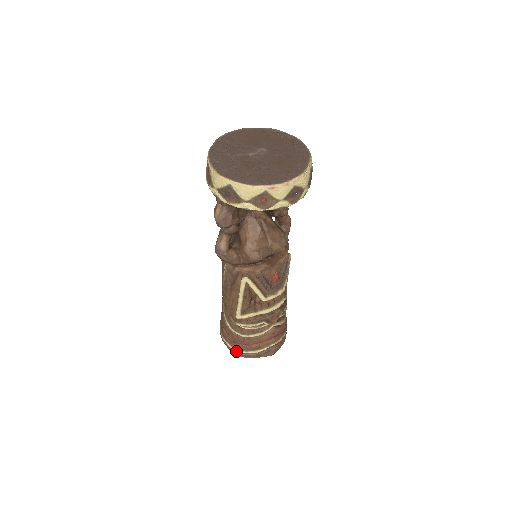
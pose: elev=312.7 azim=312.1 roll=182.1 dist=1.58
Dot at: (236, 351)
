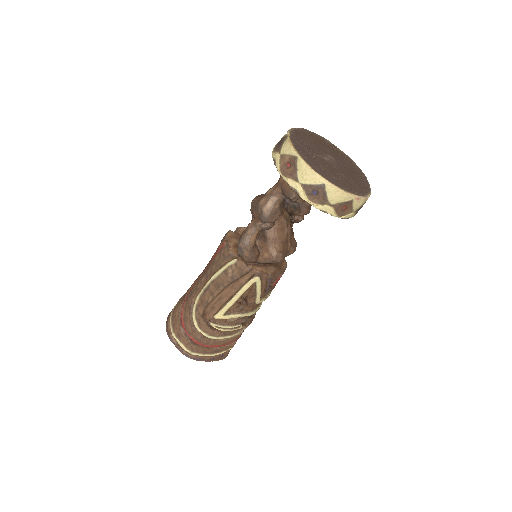
Dot at: (190, 353)
